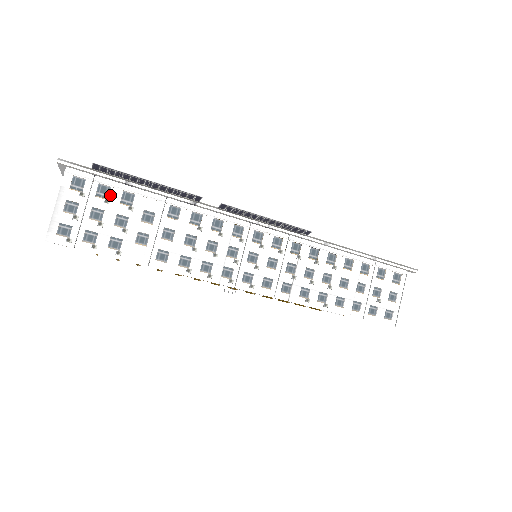
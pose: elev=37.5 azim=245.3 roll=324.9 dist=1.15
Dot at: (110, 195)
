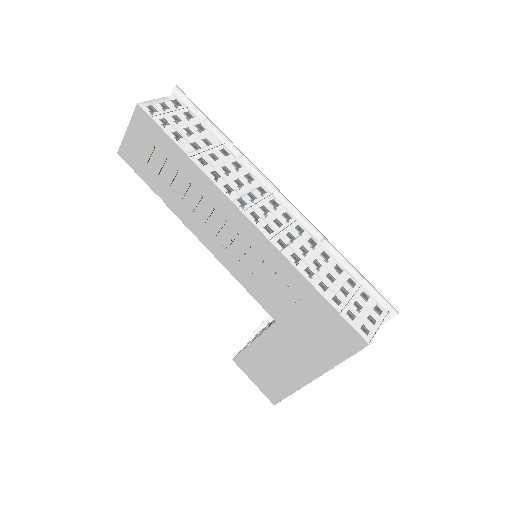
Dot at: (191, 119)
